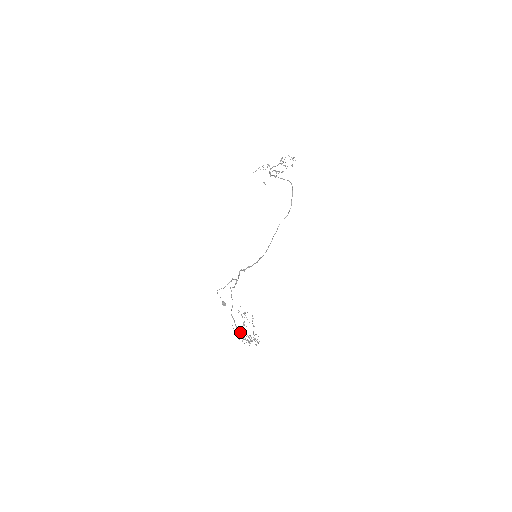
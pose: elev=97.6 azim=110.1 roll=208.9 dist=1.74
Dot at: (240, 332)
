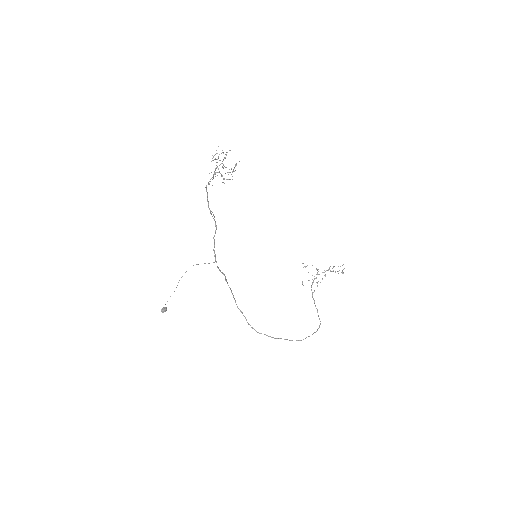
Dot at: occluded
